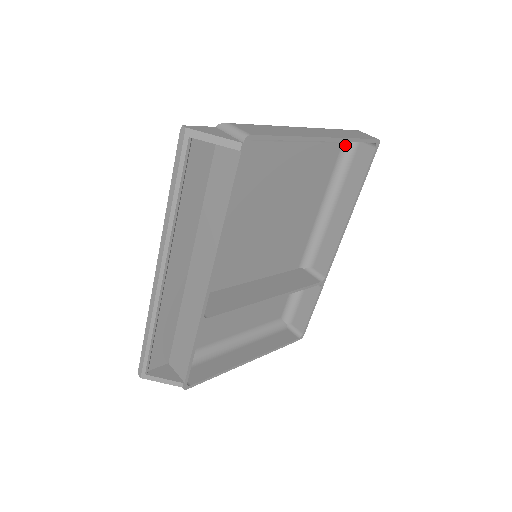
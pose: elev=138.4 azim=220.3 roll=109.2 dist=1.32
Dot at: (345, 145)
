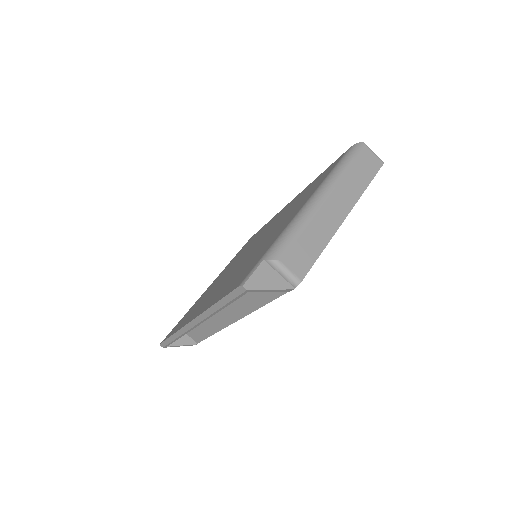
Dot at: occluded
